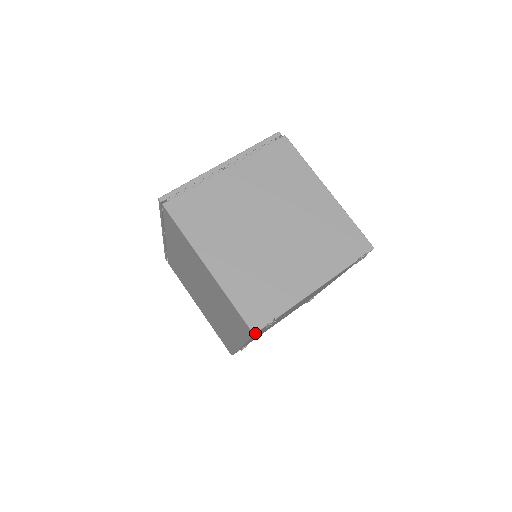
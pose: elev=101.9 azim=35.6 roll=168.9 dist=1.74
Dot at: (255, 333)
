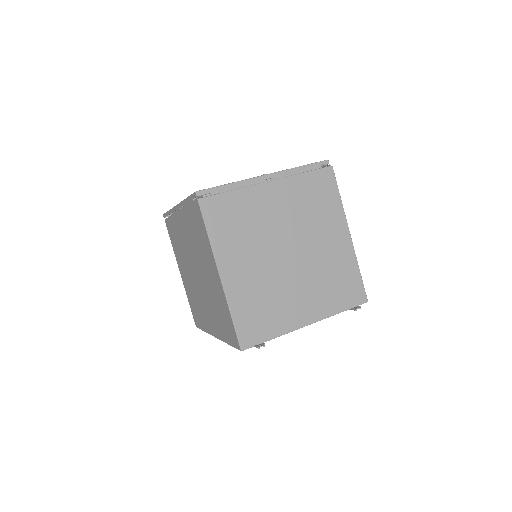
Dot at: (243, 350)
